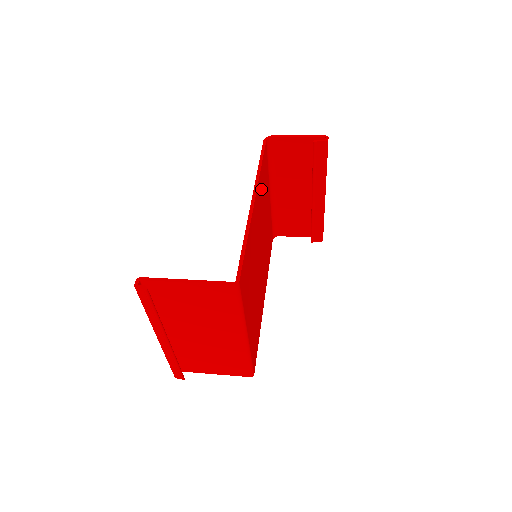
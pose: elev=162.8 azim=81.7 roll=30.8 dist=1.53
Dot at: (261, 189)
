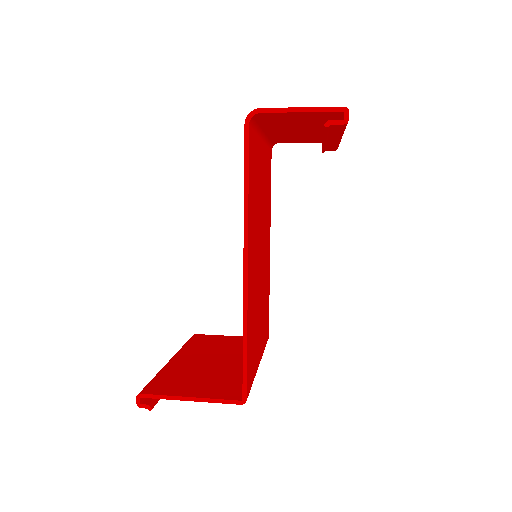
Dot at: (252, 208)
